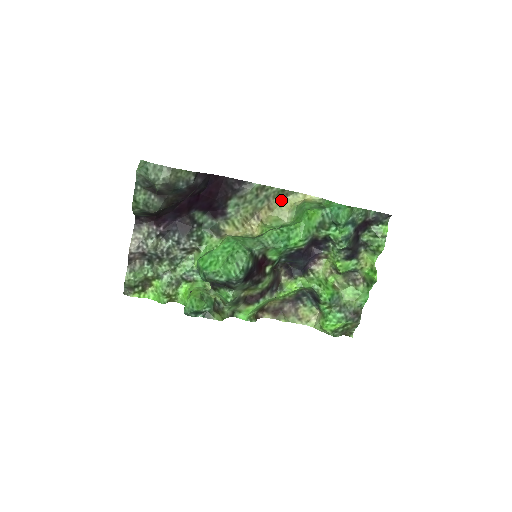
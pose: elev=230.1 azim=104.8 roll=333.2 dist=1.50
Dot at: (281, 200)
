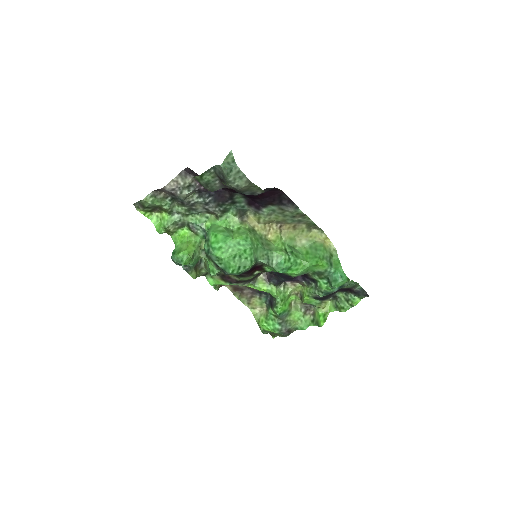
Dot at: (308, 227)
